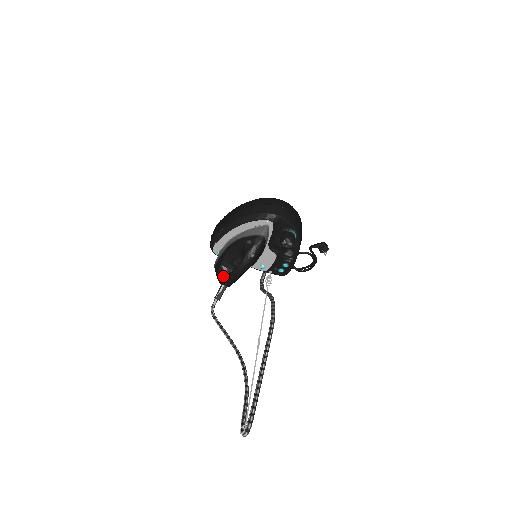
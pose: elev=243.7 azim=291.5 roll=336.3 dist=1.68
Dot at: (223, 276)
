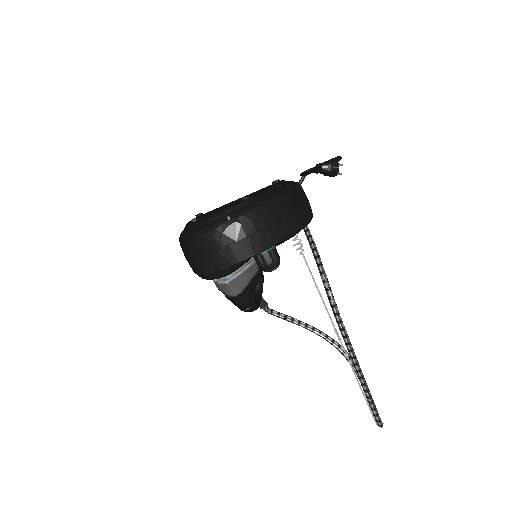
Dot at: occluded
